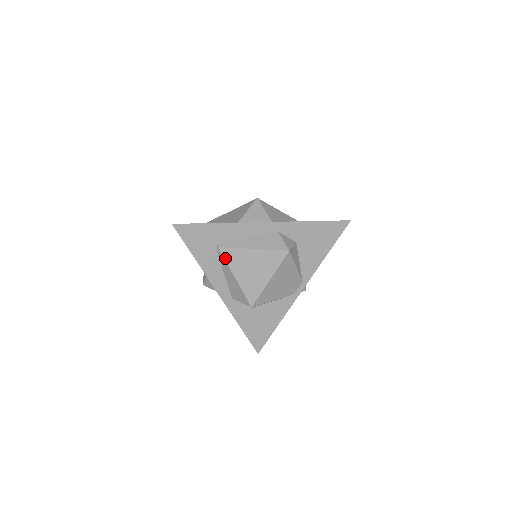
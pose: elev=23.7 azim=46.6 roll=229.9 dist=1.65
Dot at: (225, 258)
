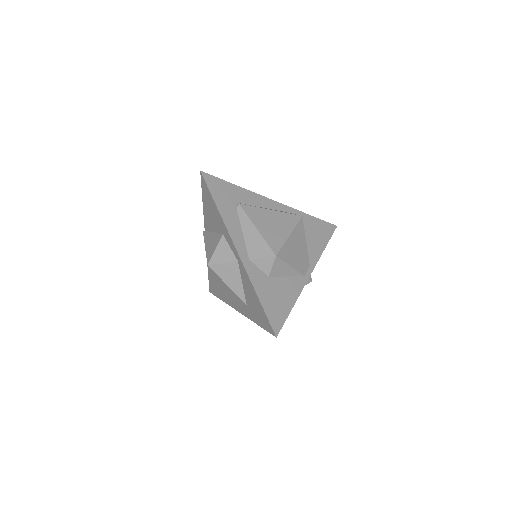
Dot at: (246, 212)
